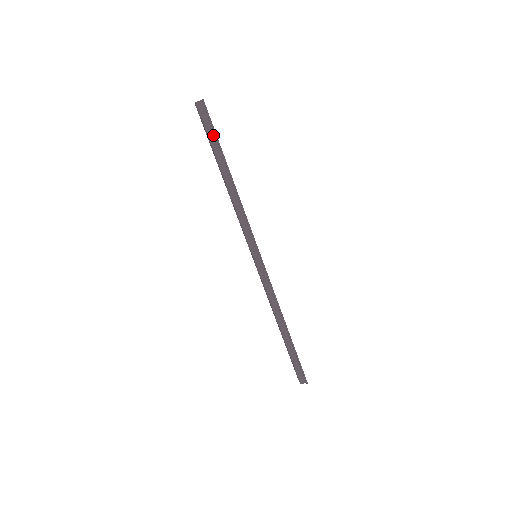
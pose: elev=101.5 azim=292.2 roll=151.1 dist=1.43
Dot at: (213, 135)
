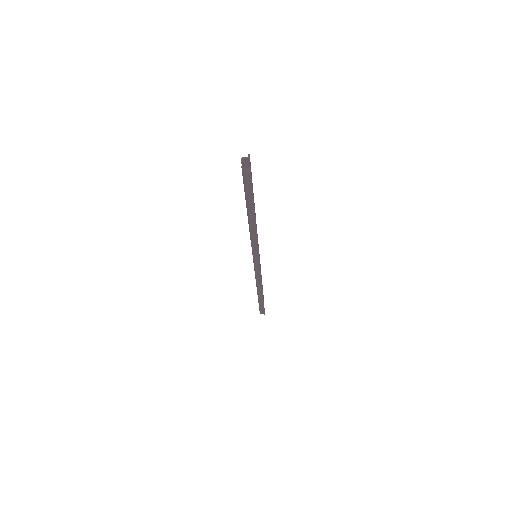
Dot at: (250, 193)
